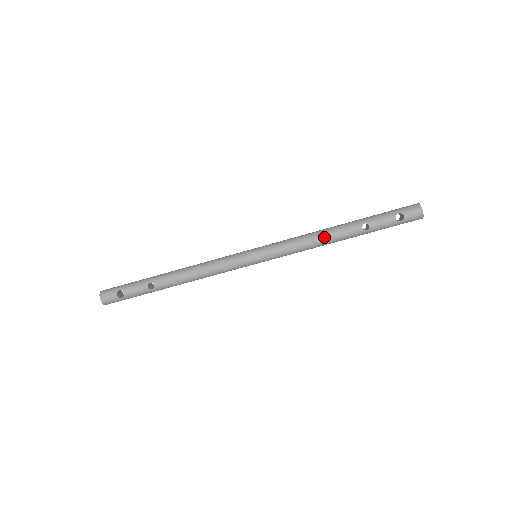
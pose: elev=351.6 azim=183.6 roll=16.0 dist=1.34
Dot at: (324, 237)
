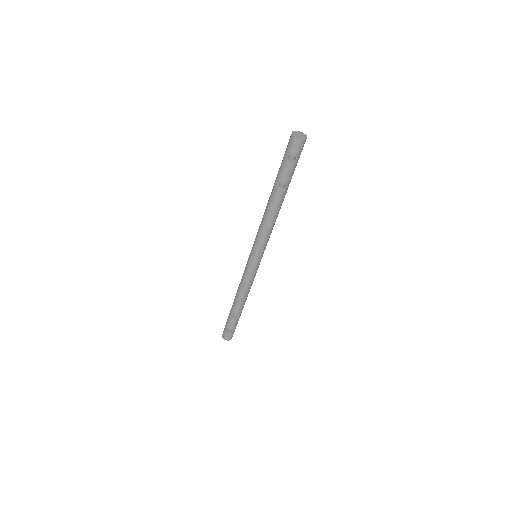
Dot at: (270, 215)
